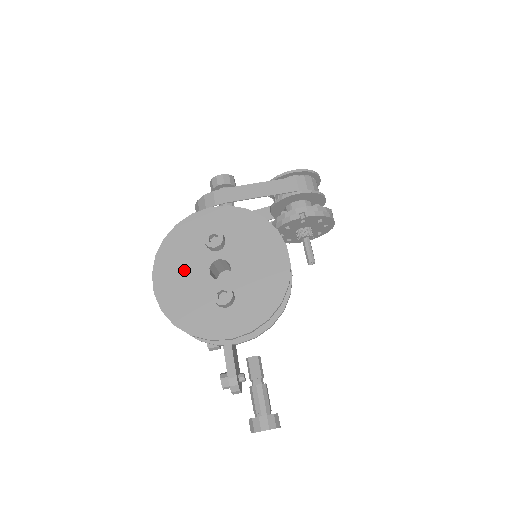
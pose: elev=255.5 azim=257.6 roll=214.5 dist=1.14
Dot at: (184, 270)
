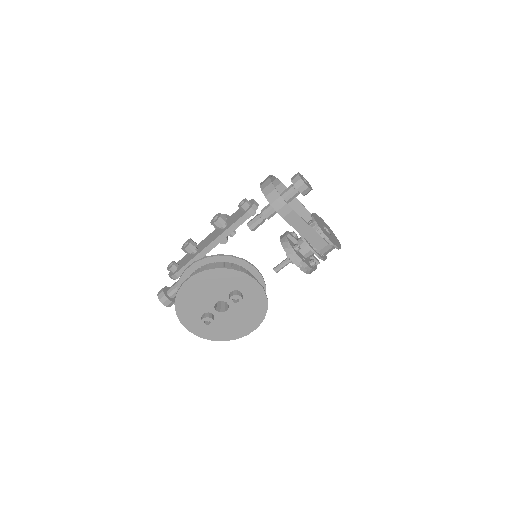
Dot at: (208, 290)
